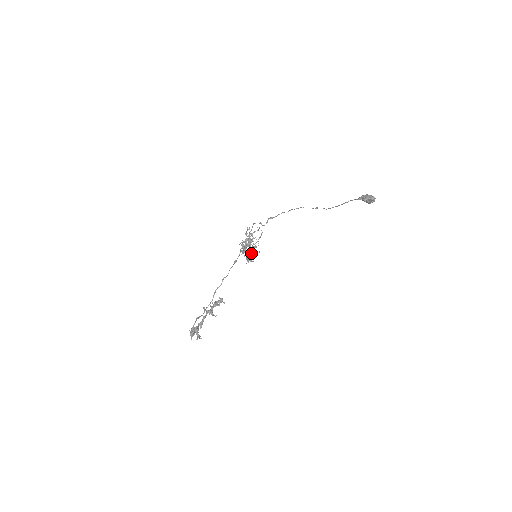
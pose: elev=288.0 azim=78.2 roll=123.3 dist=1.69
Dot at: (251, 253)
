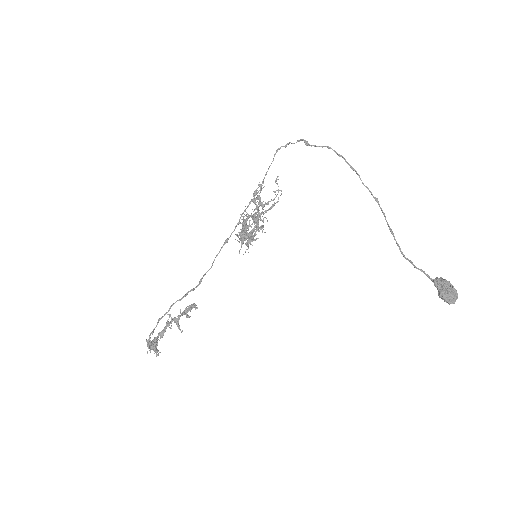
Dot at: (251, 241)
